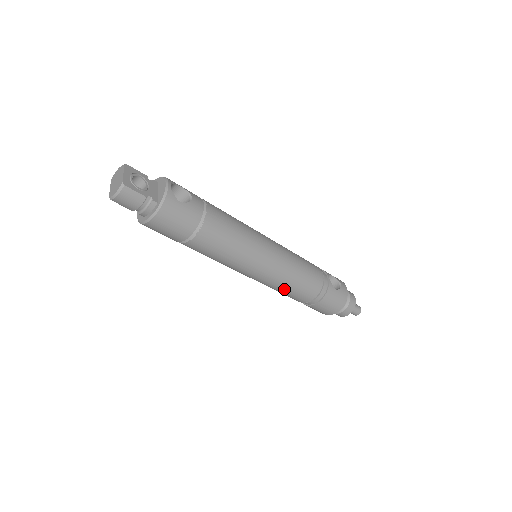
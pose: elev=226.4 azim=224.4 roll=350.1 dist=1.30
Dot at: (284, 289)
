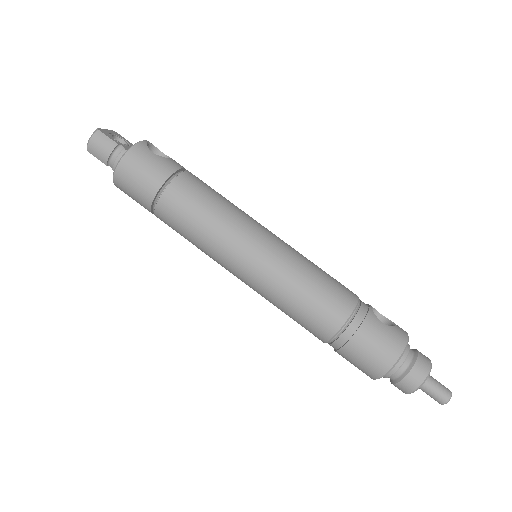
Dot at: (292, 300)
